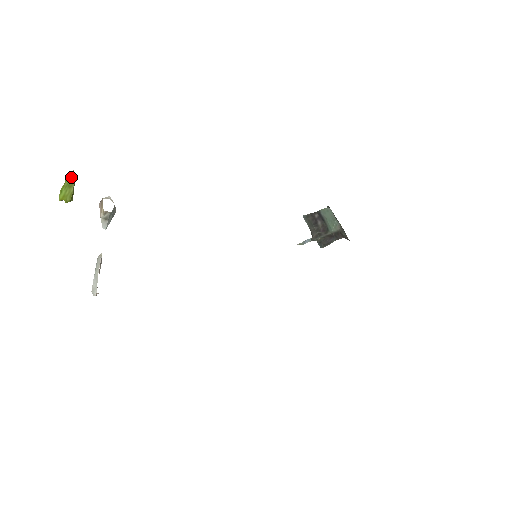
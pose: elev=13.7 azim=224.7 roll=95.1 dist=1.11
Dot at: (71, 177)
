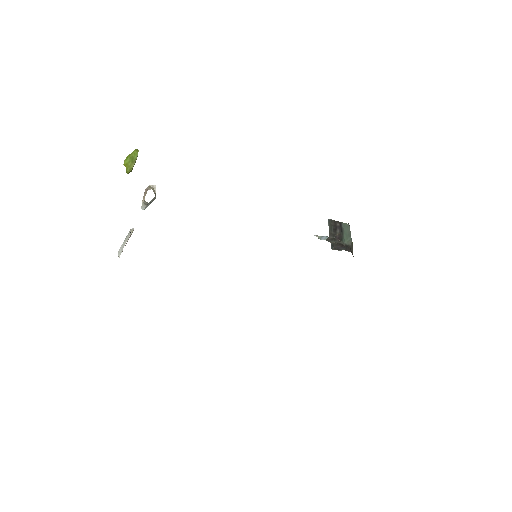
Dot at: (136, 154)
